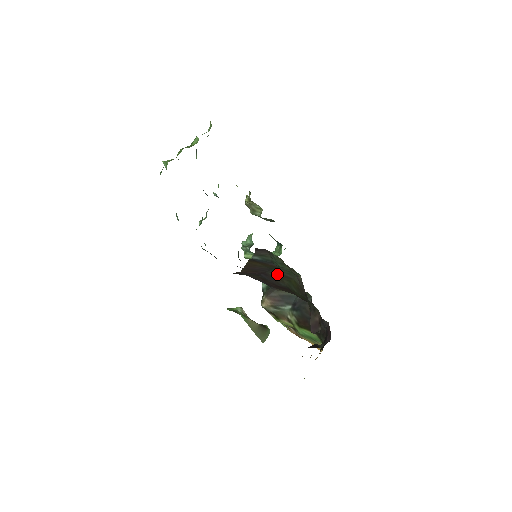
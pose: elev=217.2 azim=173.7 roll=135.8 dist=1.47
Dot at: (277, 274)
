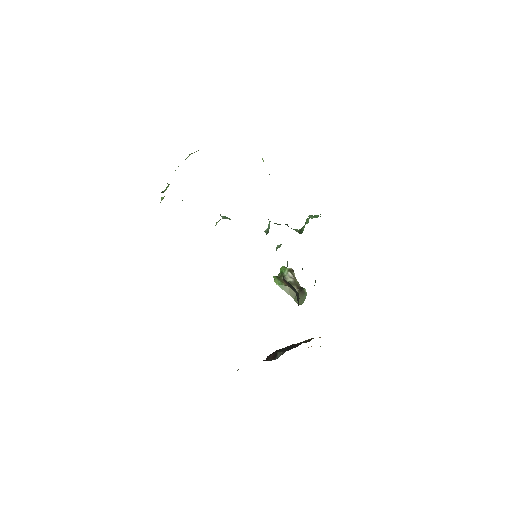
Dot at: occluded
